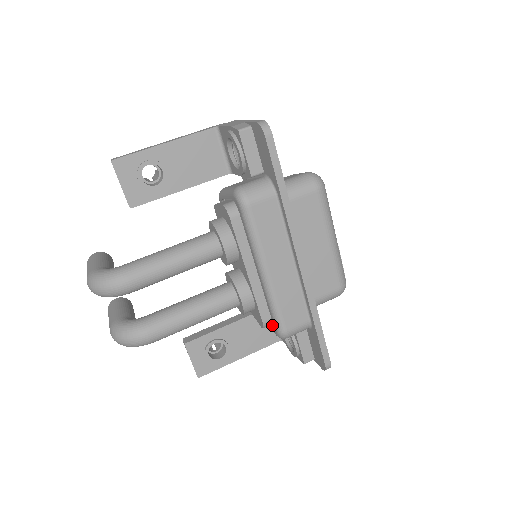
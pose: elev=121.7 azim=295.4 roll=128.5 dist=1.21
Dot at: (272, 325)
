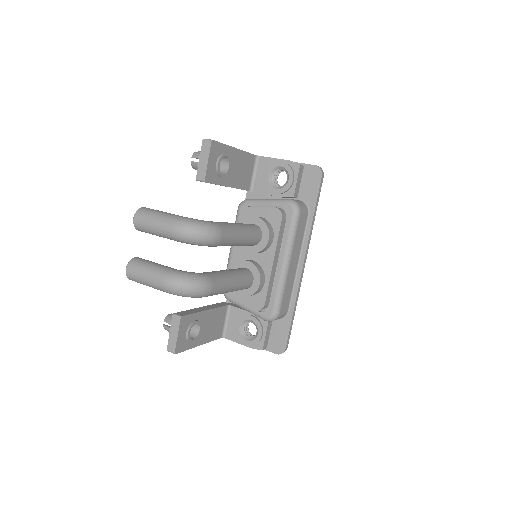
Dot at: (259, 311)
